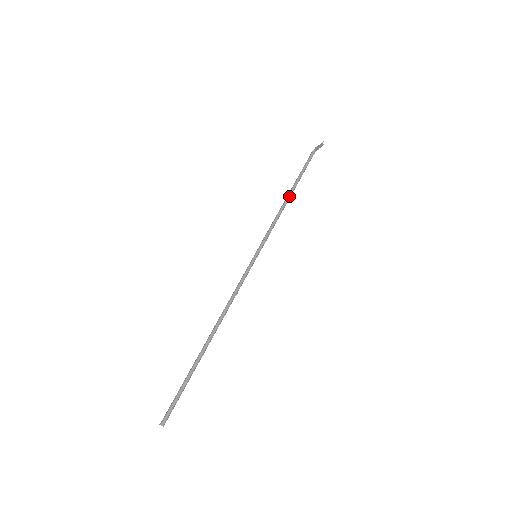
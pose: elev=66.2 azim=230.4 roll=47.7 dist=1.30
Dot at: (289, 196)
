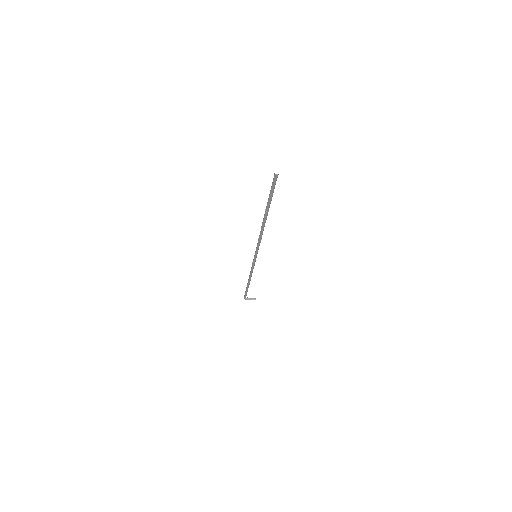
Dot at: (250, 280)
